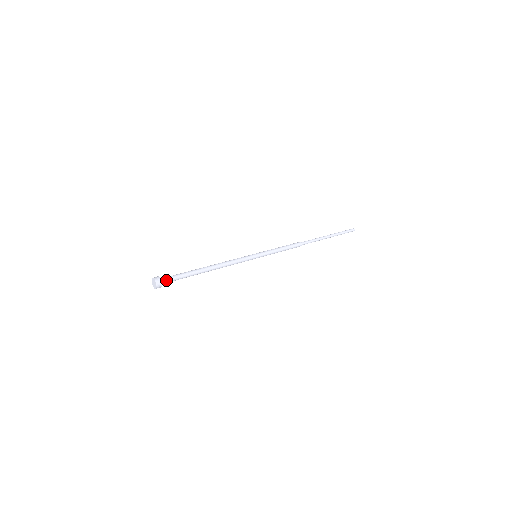
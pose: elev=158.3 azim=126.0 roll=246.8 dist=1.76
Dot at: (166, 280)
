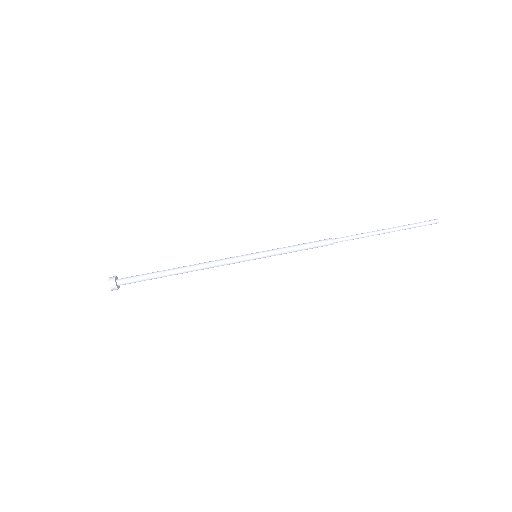
Dot at: (124, 281)
